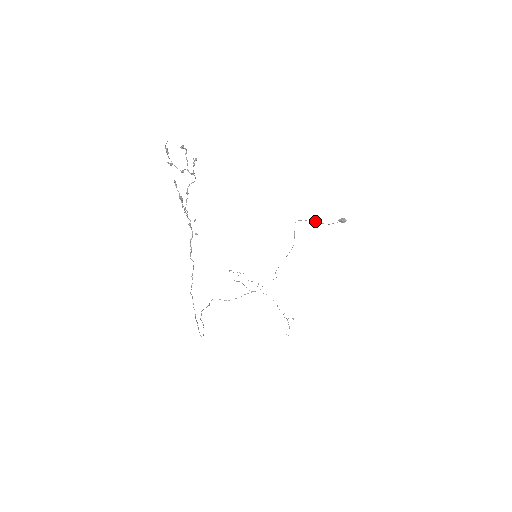
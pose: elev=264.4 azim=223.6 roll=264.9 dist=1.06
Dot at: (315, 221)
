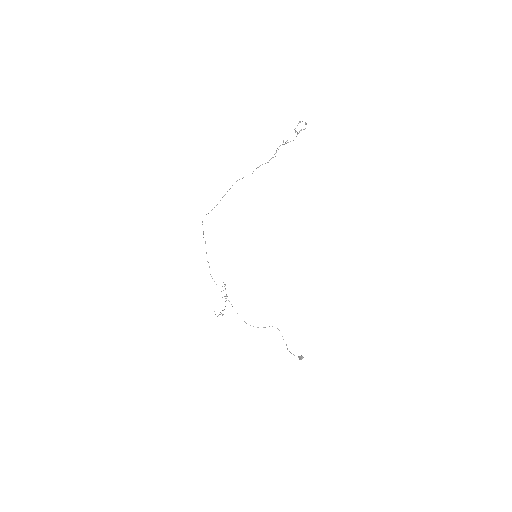
Dot at: (286, 344)
